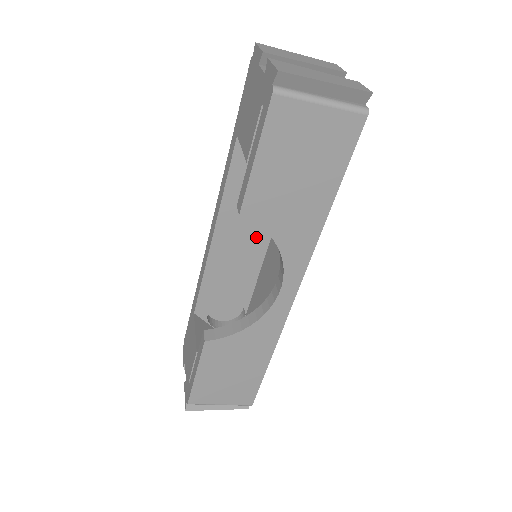
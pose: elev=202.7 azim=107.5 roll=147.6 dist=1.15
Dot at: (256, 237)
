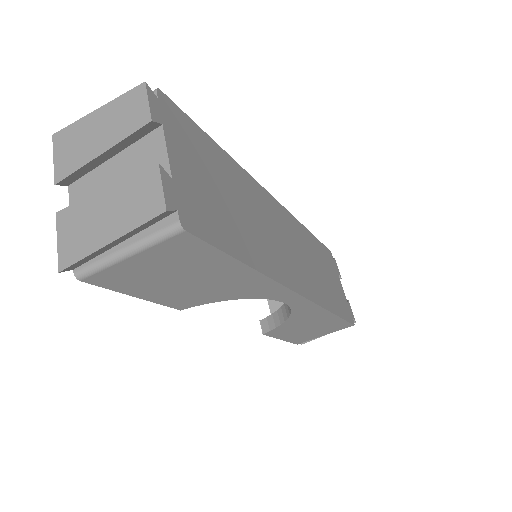
Dot at: occluded
